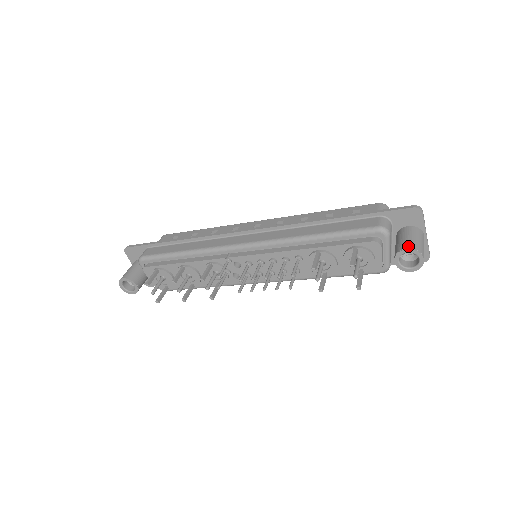
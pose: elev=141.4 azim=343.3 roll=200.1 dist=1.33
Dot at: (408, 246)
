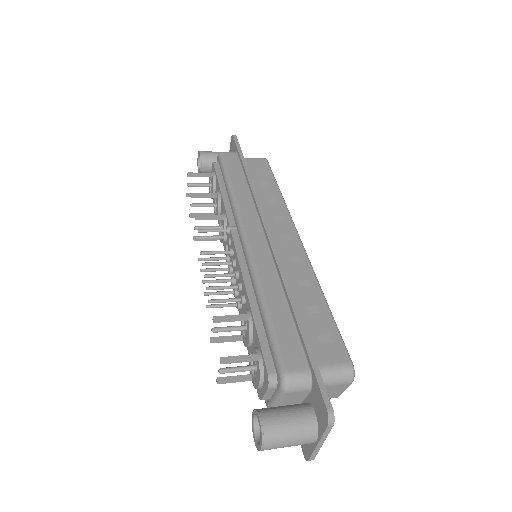
Dot at: (267, 421)
